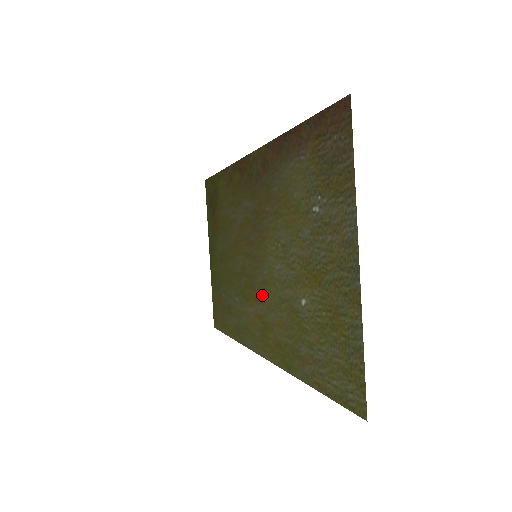
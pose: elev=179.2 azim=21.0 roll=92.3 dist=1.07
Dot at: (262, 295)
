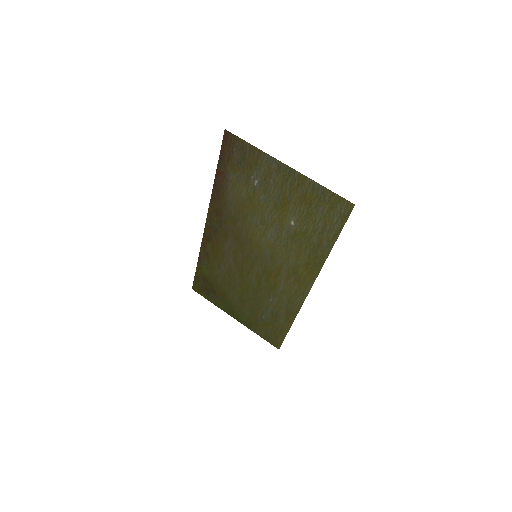
Dot at: (277, 264)
